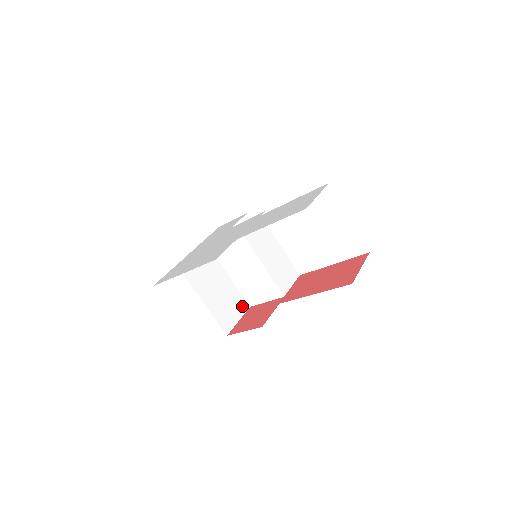
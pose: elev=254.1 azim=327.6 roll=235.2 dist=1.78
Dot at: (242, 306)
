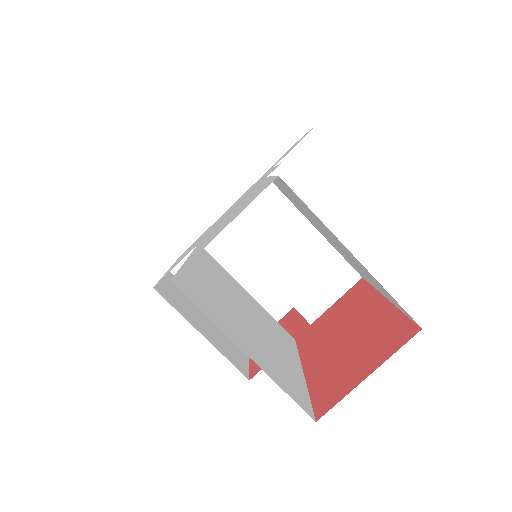
Dot at: (283, 302)
